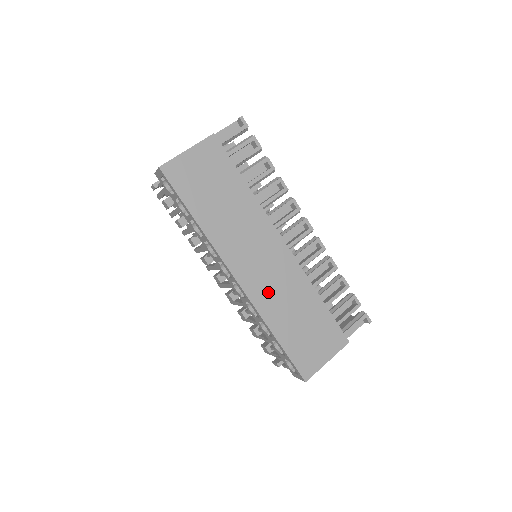
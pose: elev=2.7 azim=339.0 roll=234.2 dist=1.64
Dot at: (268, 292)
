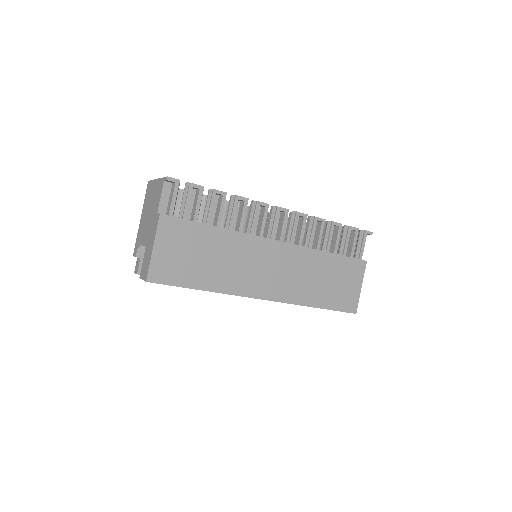
Dot at: (291, 285)
